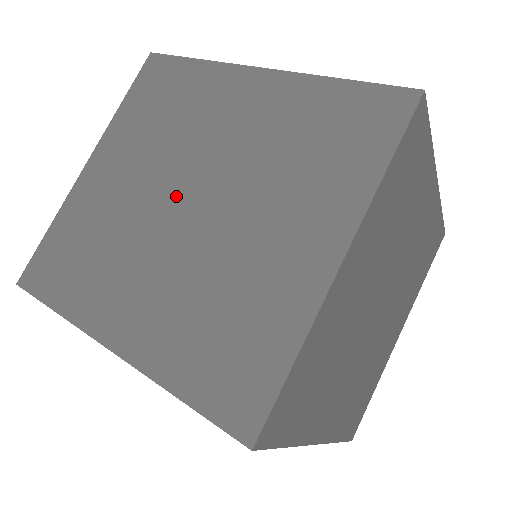
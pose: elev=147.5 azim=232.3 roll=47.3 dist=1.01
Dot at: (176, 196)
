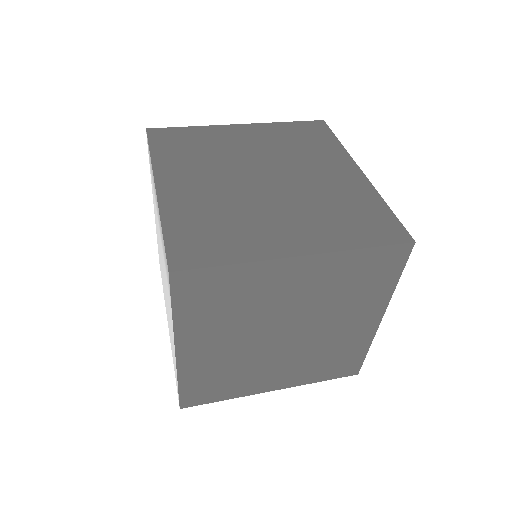
Dot at: (262, 171)
